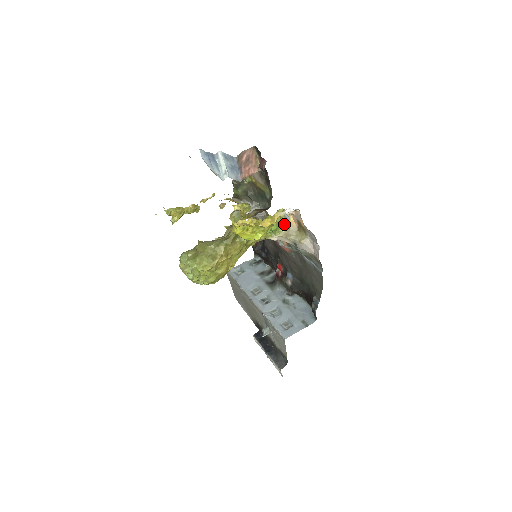
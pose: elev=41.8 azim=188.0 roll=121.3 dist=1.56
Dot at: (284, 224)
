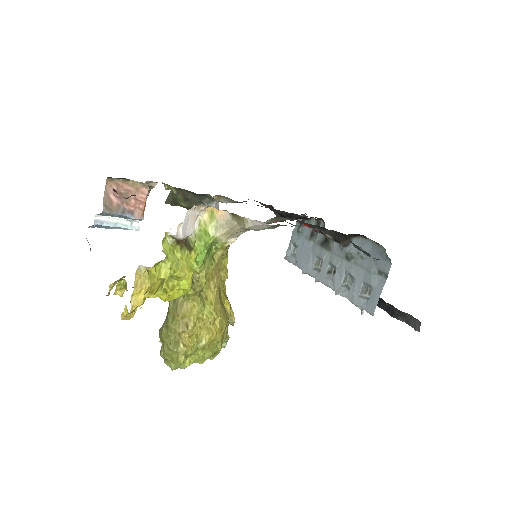
Dot at: occluded
